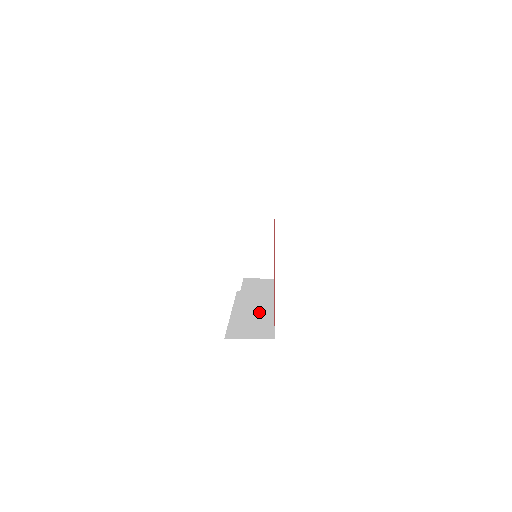
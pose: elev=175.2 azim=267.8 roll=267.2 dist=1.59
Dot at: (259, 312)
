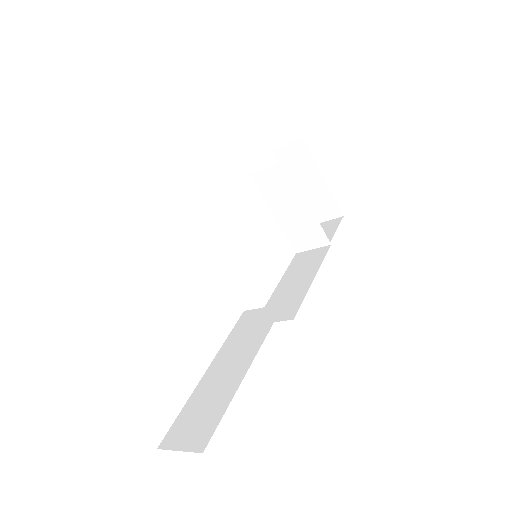
Dot at: (231, 371)
